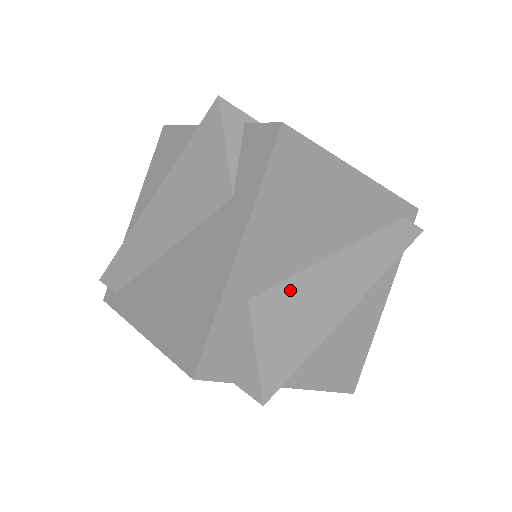
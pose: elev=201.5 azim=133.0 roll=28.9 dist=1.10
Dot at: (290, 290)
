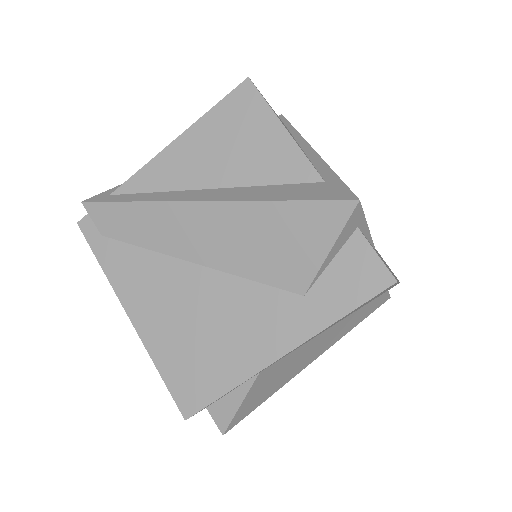
Dot at: (289, 358)
